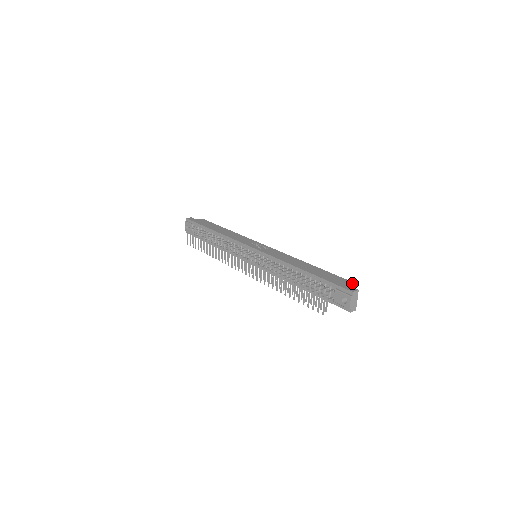
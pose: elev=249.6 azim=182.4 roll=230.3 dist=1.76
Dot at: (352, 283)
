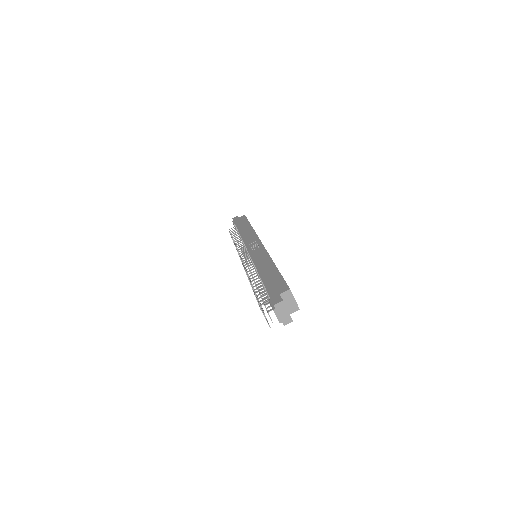
Dot at: (286, 290)
